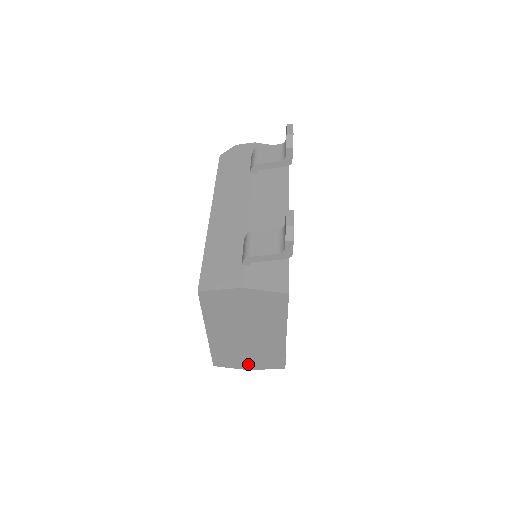
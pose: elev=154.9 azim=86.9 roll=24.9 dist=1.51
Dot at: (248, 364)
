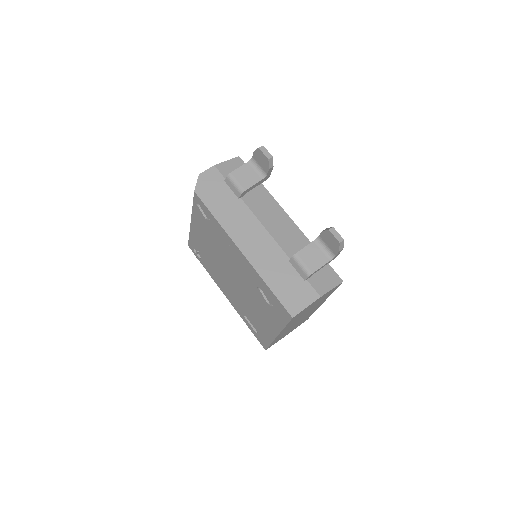
Dot at: occluded
